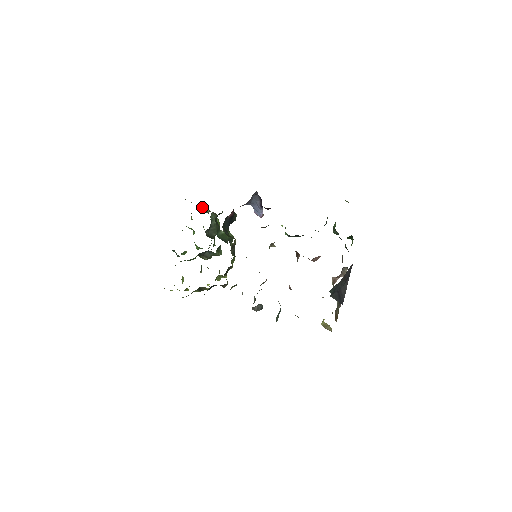
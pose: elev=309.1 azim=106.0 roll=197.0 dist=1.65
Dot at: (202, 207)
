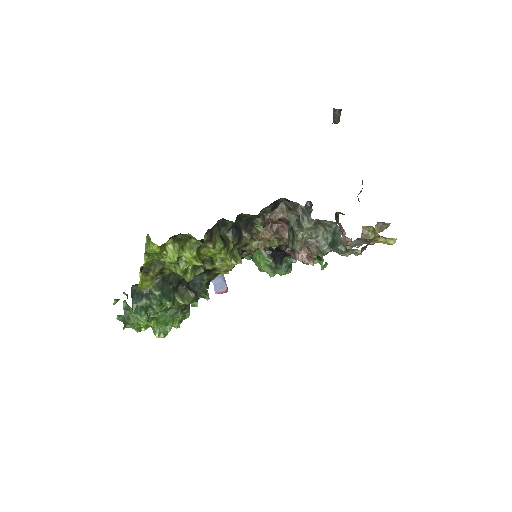
Dot at: occluded
